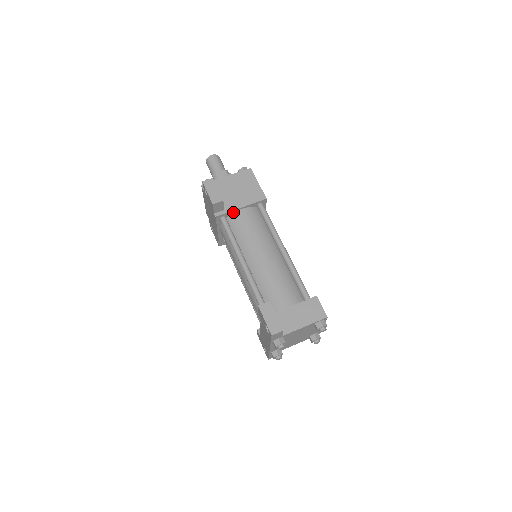
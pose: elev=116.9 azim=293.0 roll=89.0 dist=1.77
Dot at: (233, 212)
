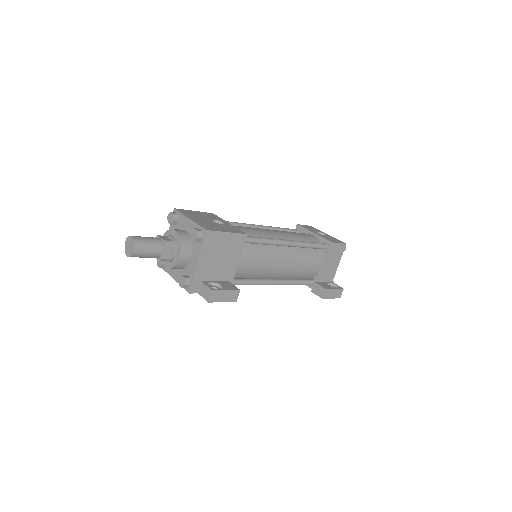
Dot at: (233, 272)
